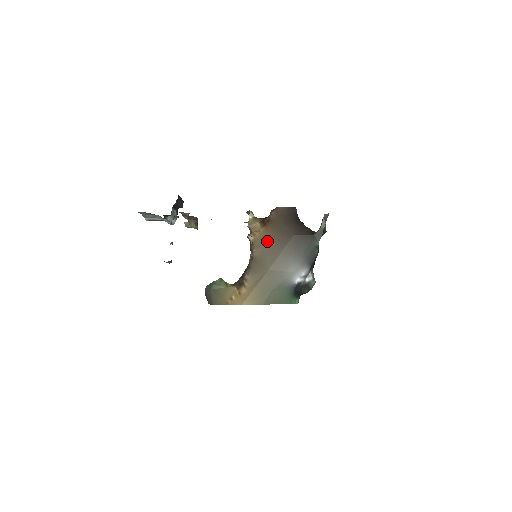
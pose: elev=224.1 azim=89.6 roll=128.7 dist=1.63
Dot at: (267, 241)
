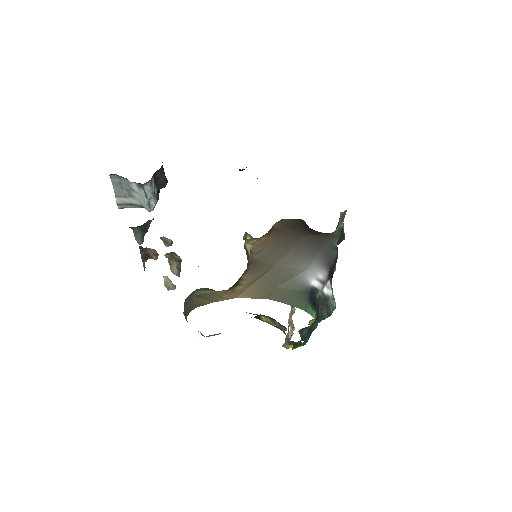
Dot at: (270, 244)
